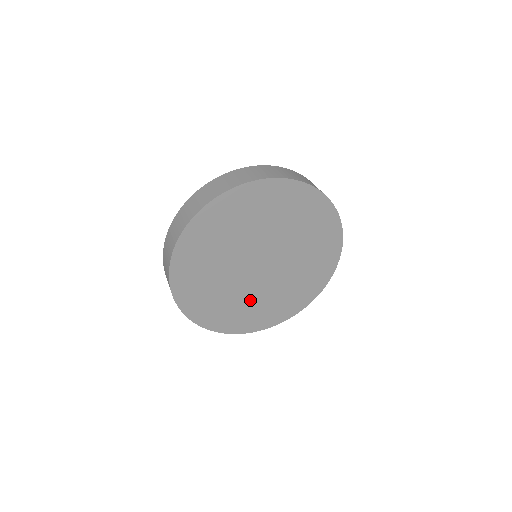
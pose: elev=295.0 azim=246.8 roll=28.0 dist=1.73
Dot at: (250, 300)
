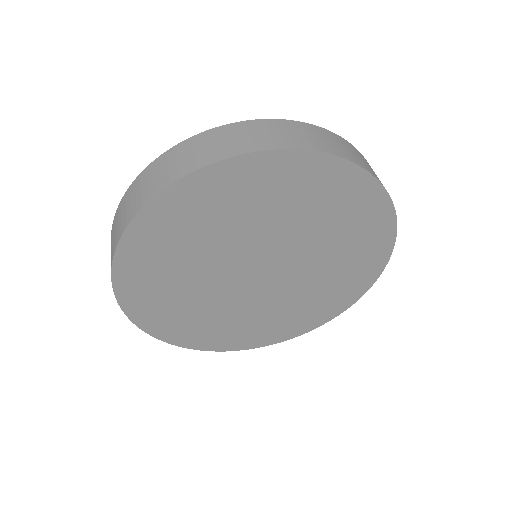
Dot at: (241, 315)
